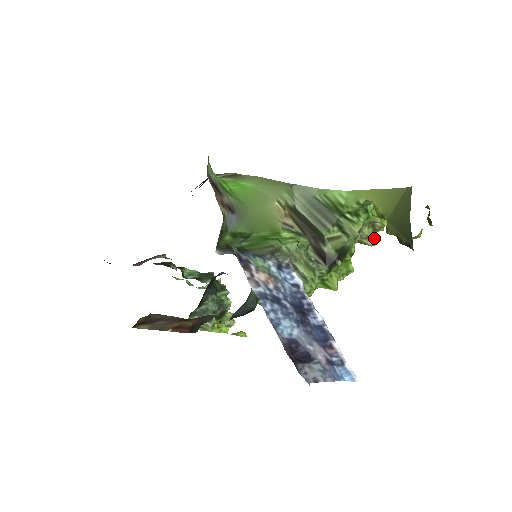
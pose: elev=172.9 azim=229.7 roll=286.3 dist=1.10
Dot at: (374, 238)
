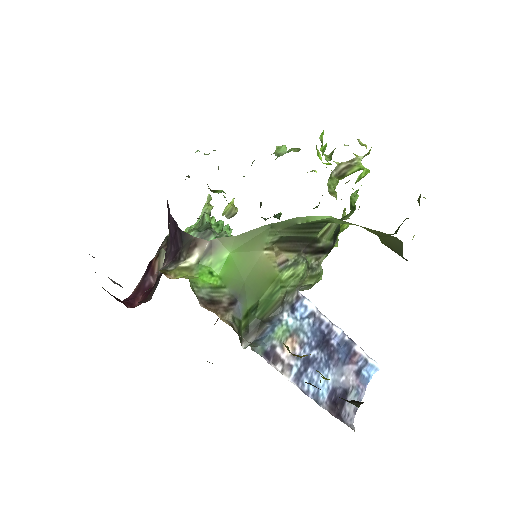
Dot at: occluded
